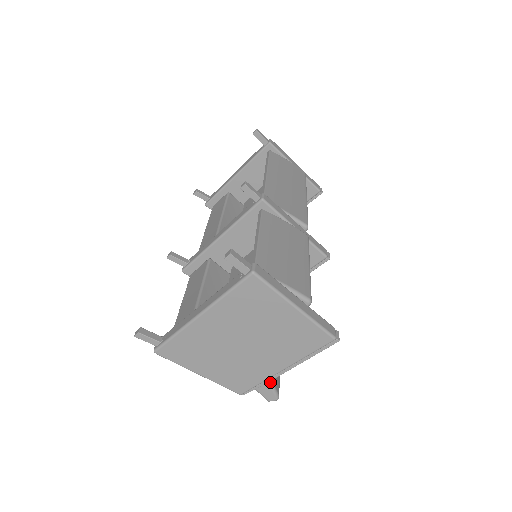
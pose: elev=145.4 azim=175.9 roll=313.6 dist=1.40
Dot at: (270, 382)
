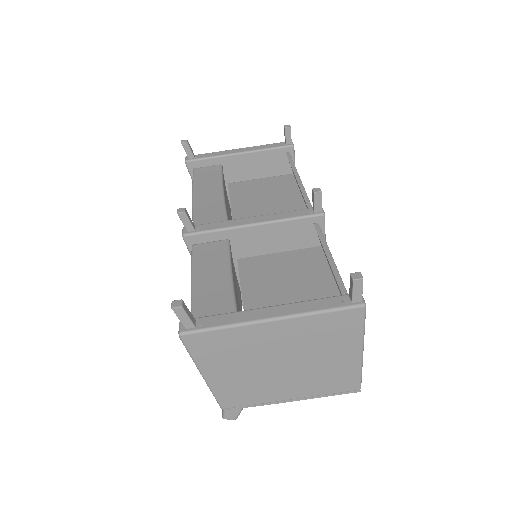
Dot at: occluded
